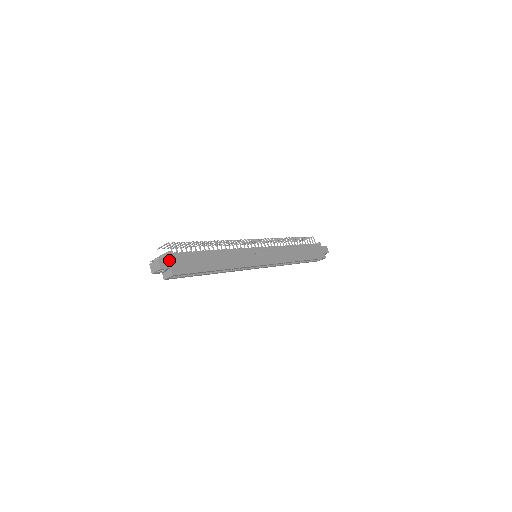
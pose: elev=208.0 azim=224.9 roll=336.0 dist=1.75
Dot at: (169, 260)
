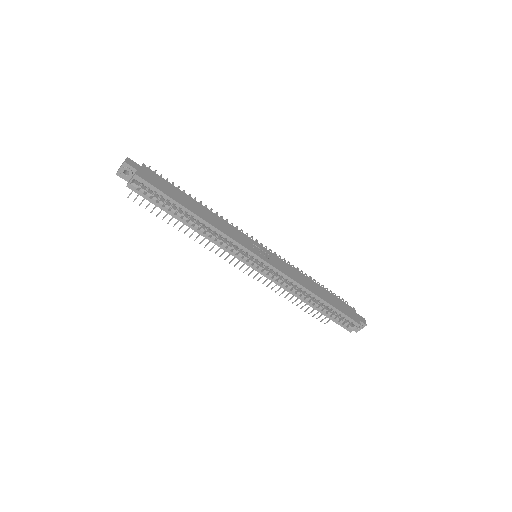
Dot at: (139, 166)
